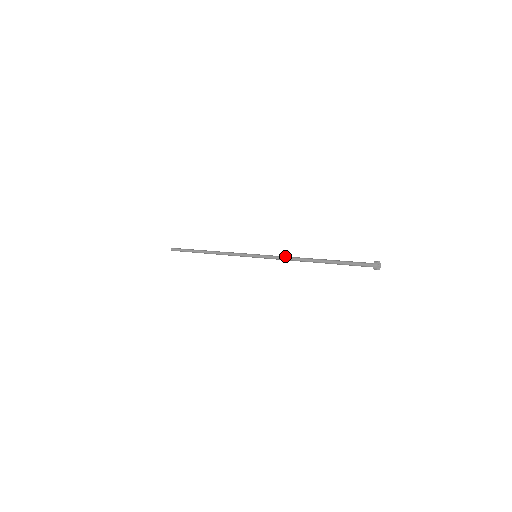
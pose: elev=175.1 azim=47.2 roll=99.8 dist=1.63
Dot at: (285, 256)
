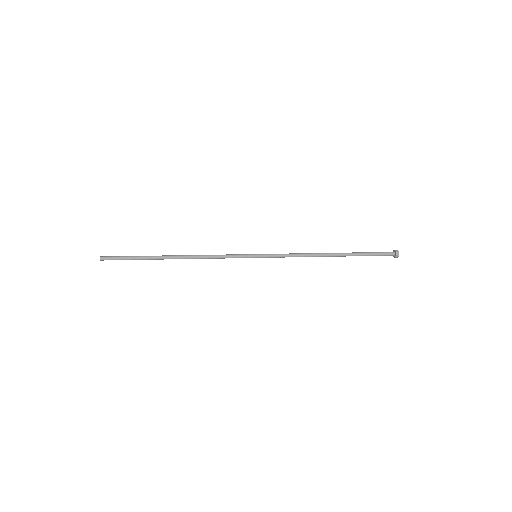
Dot at: (297, 255)
